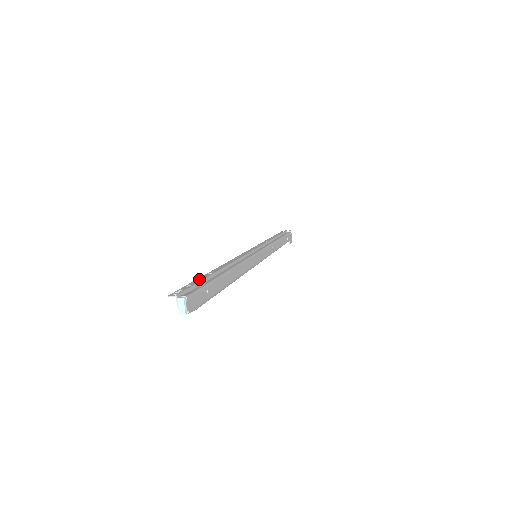
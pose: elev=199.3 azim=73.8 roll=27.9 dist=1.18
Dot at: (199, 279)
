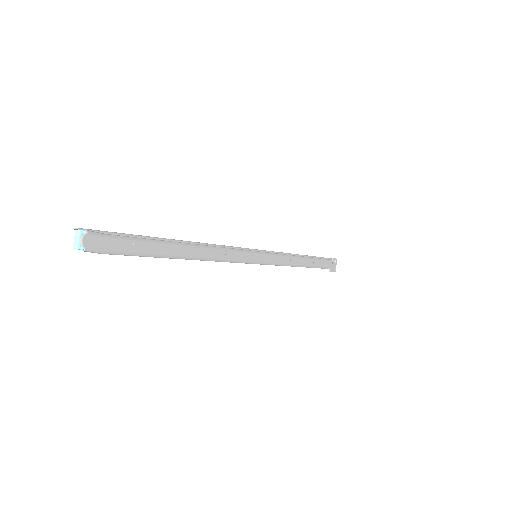
Dot at: (137, 235)
